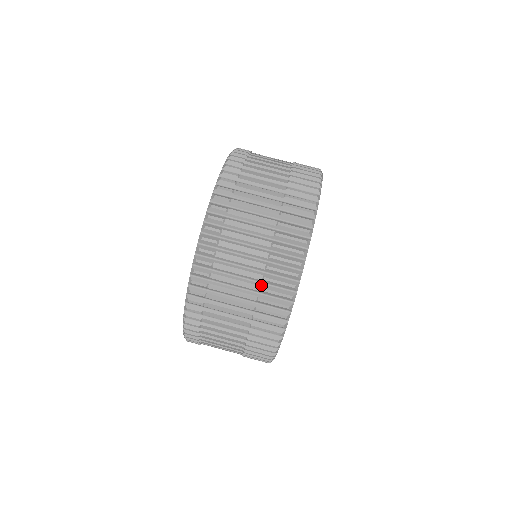
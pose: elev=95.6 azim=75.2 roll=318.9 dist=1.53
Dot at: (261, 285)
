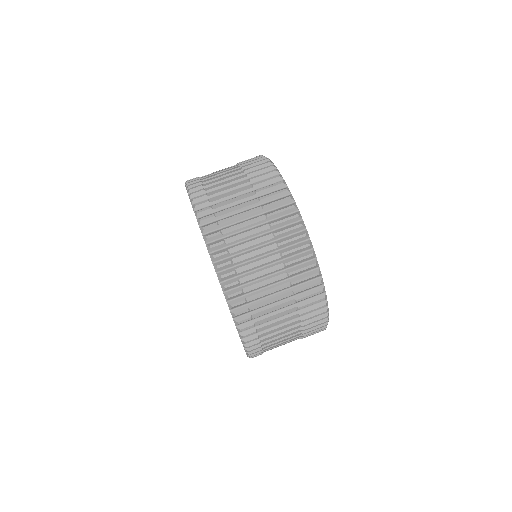
Dot at: (280, 252)
